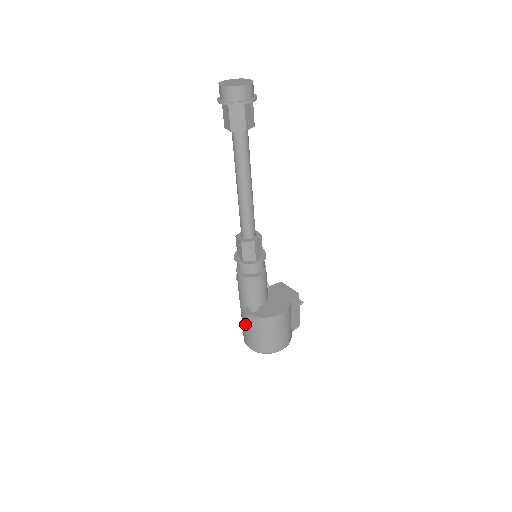
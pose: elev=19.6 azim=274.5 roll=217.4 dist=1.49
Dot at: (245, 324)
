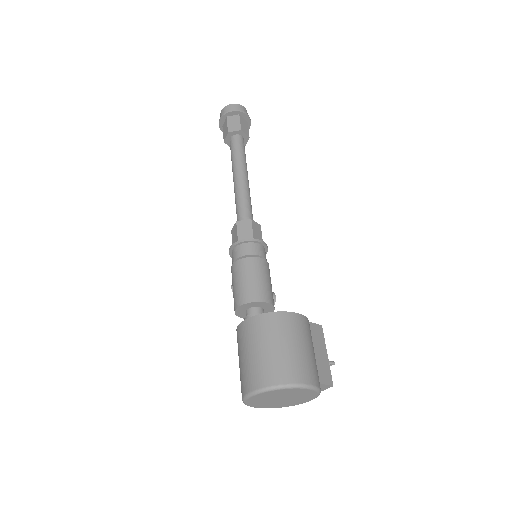
Dot at: (242, 347)
